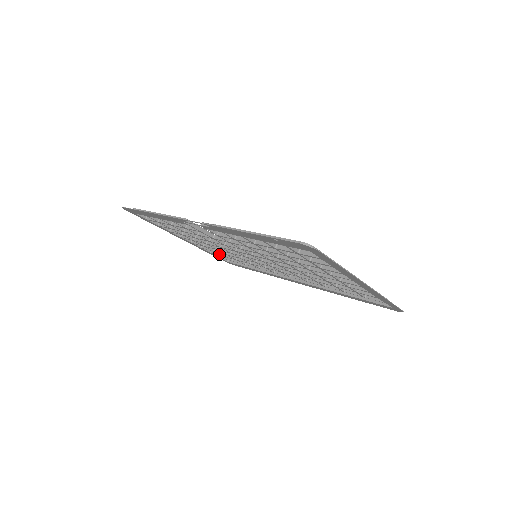
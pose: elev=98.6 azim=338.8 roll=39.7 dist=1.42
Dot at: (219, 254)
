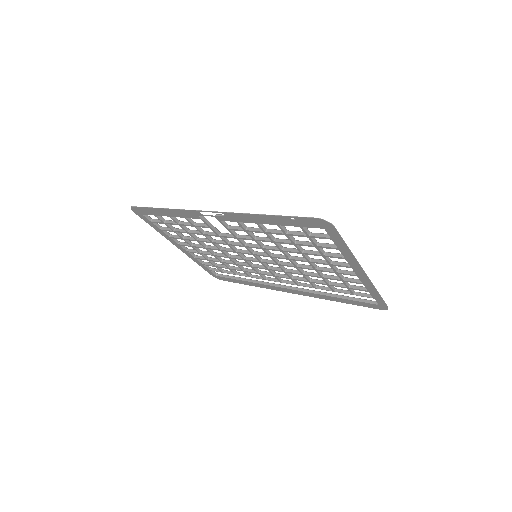
Dot at: (212, 264)
